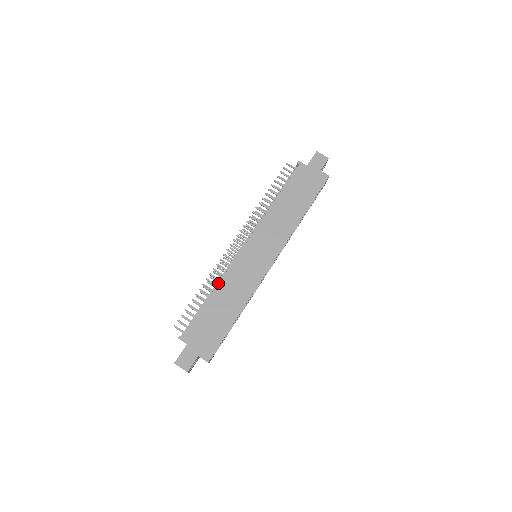
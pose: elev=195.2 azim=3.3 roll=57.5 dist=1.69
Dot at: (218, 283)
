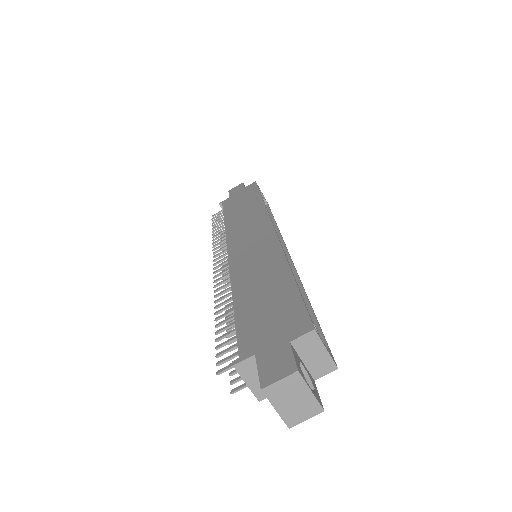
Dot at: occluded
